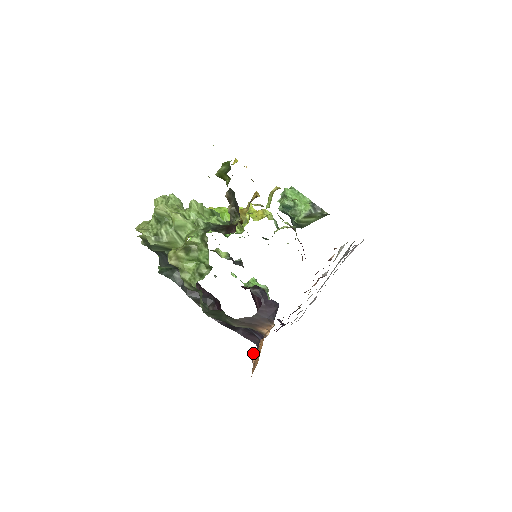
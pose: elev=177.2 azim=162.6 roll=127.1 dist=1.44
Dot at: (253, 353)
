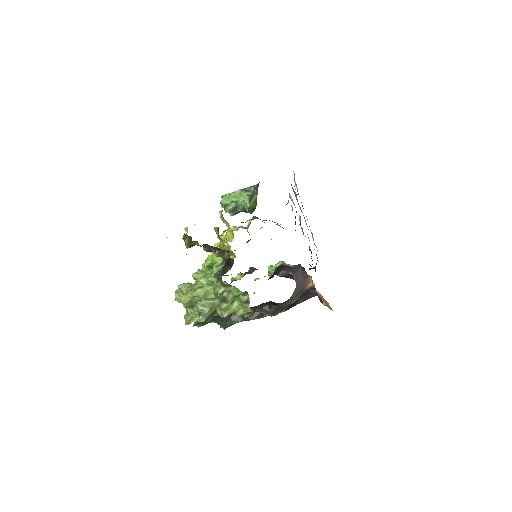
Dot at: occluded
